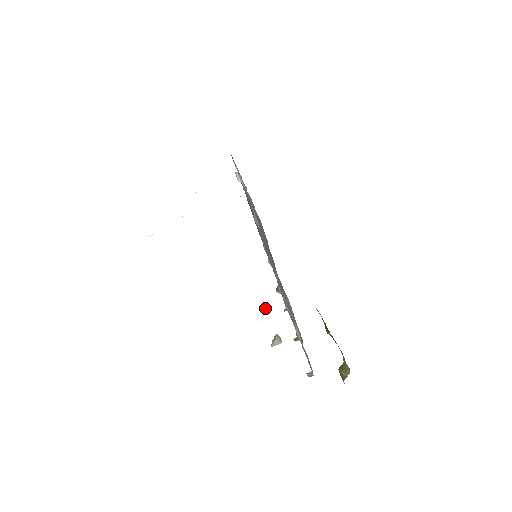
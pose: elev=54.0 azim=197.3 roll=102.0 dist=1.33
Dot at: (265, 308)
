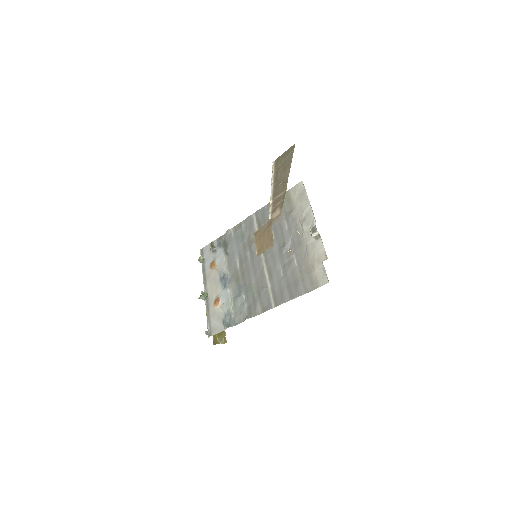
Dot at: (202, 258)
